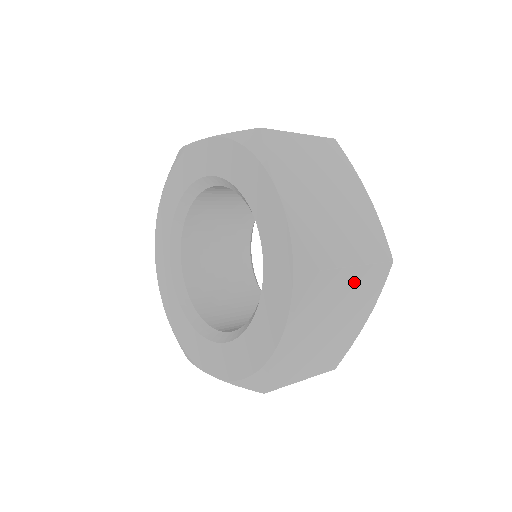
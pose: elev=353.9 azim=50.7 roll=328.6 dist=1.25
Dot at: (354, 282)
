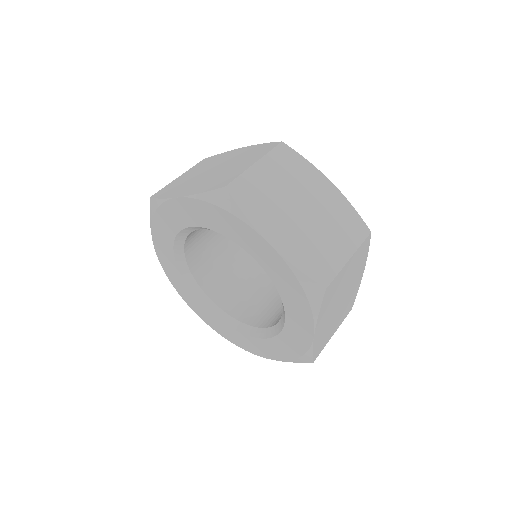
Dot at: (349, 268)
